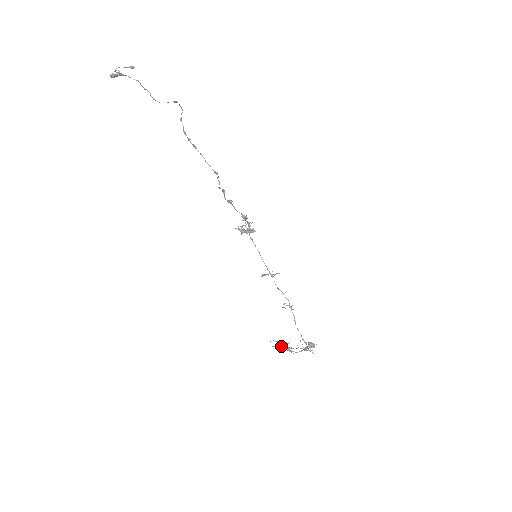
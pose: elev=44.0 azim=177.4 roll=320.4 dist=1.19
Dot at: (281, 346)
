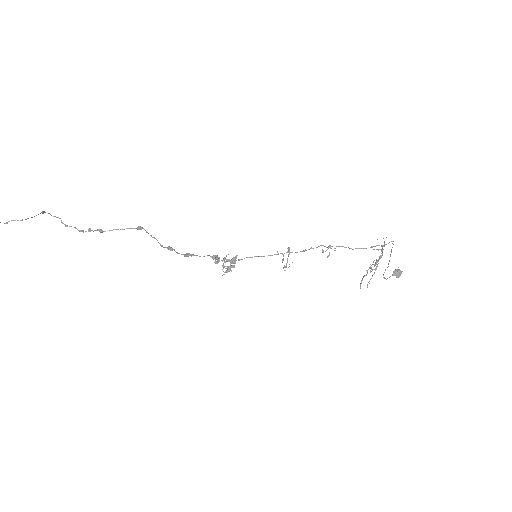
Dot at: occluded
